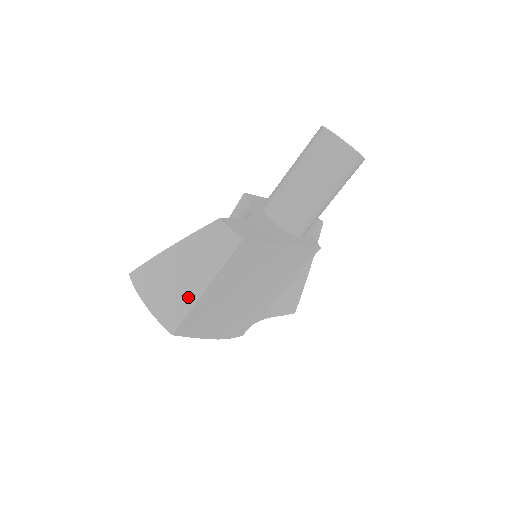
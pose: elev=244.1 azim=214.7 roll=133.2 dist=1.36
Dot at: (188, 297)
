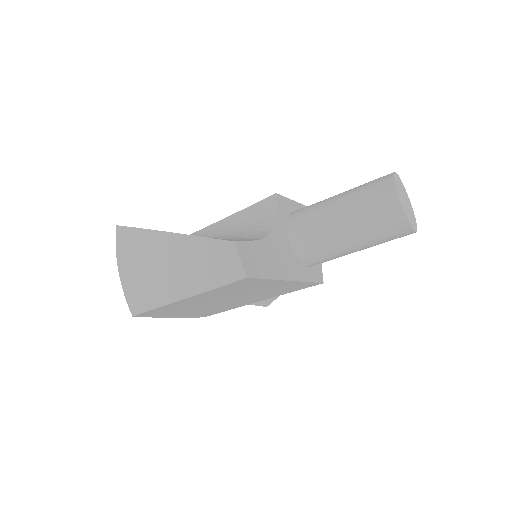
Dot at: (165, 294)
